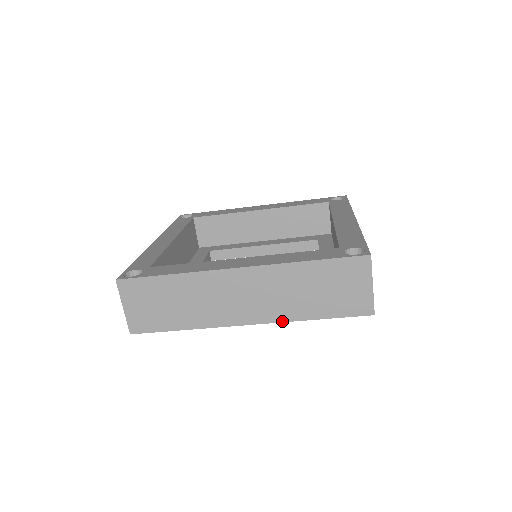
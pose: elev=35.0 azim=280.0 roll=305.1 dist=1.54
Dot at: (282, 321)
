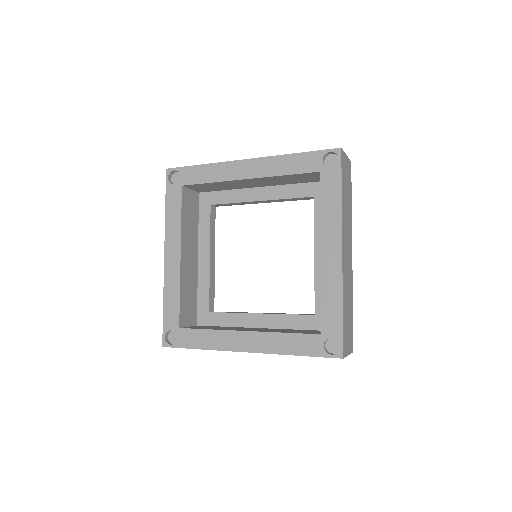
Dot at: occluded
